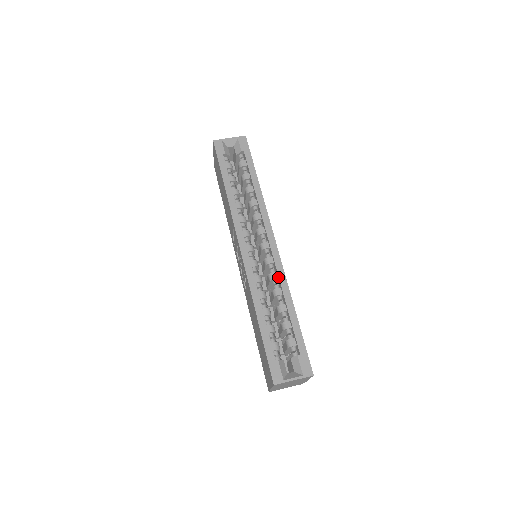
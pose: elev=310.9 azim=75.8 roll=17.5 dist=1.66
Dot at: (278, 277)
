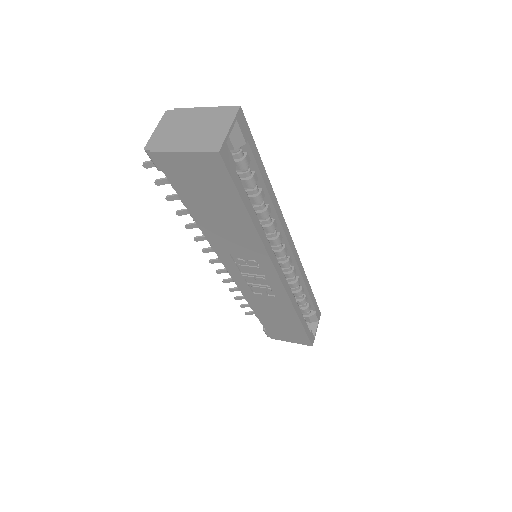
Dot at: (299, 271)
